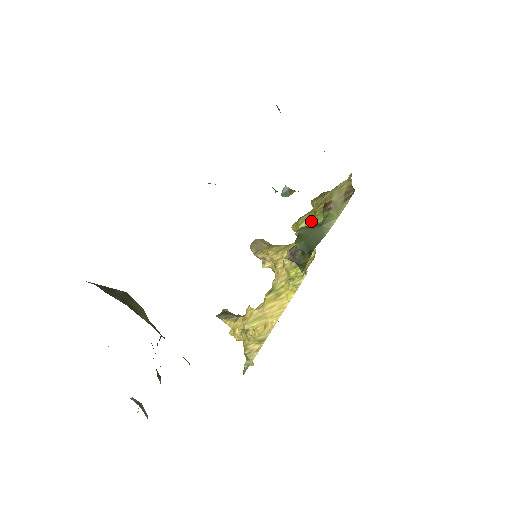
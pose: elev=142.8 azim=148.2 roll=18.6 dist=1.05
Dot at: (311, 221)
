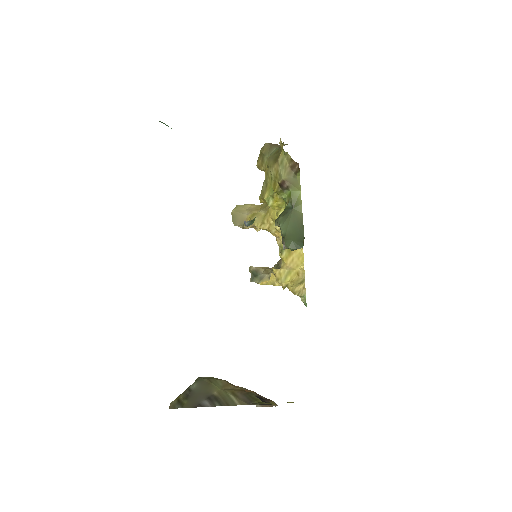
Dot at: (276, 198)
